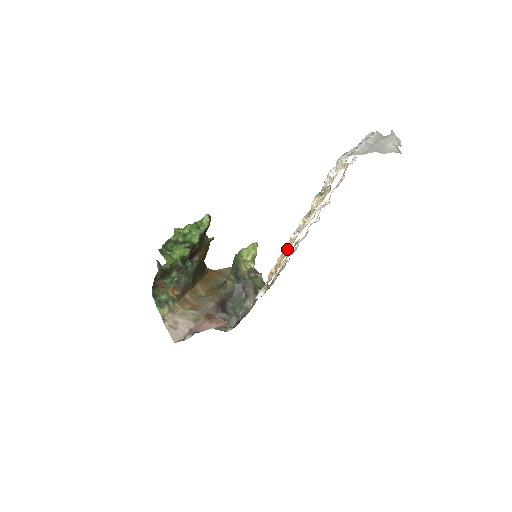
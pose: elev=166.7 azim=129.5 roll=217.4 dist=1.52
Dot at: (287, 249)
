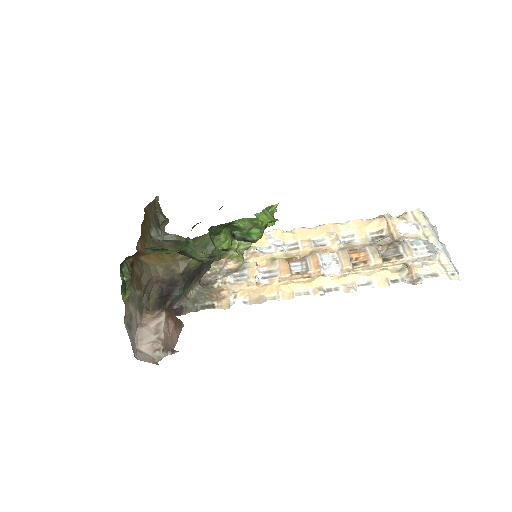
Dot at: (325, 292)
